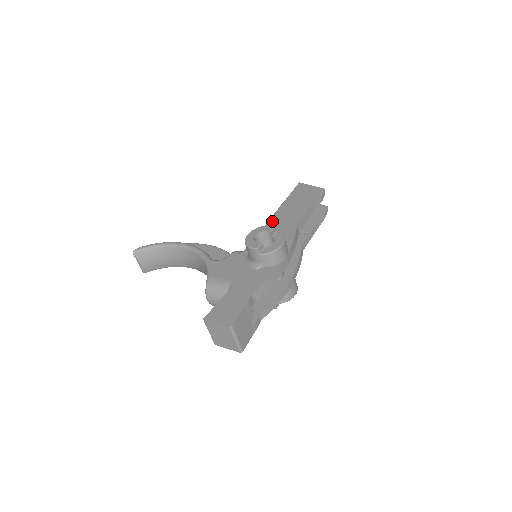
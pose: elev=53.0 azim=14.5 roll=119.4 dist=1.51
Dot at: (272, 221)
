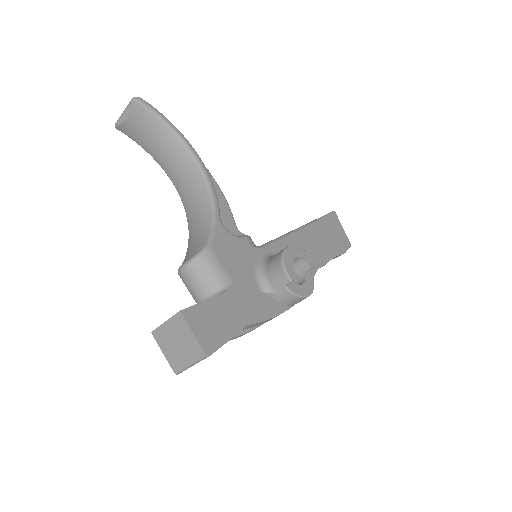
Dot at: (298, 236)
